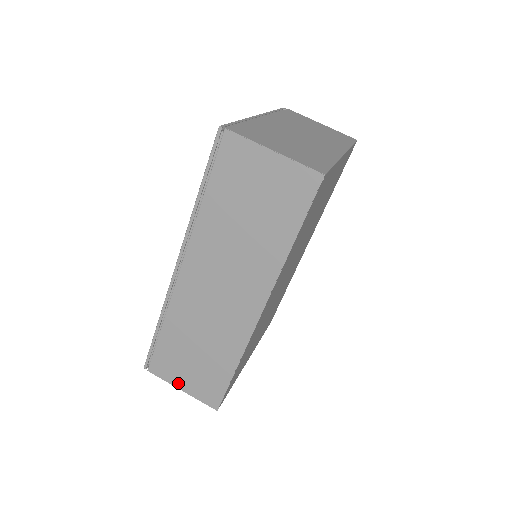
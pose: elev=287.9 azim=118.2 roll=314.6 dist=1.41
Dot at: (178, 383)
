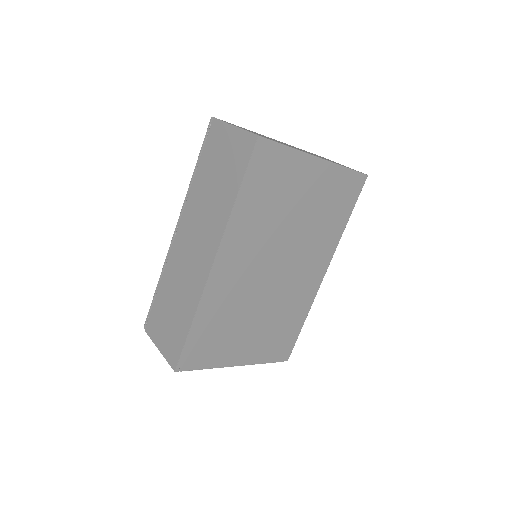
Dot at: (158, 342)
